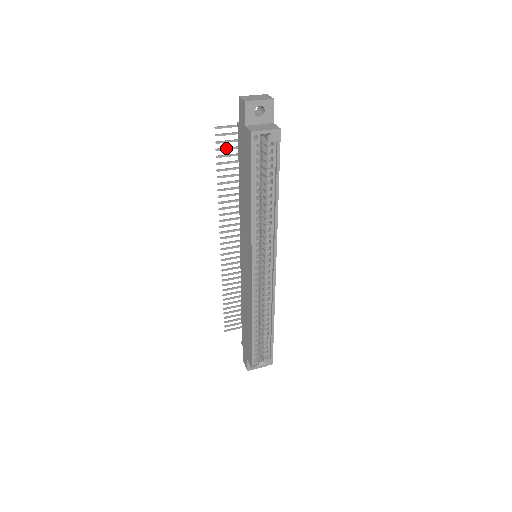
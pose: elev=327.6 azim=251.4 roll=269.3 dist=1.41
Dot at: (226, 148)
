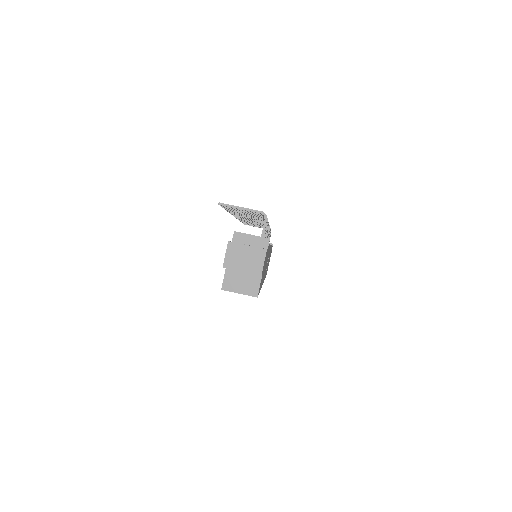
Dot at: (234, 209)
